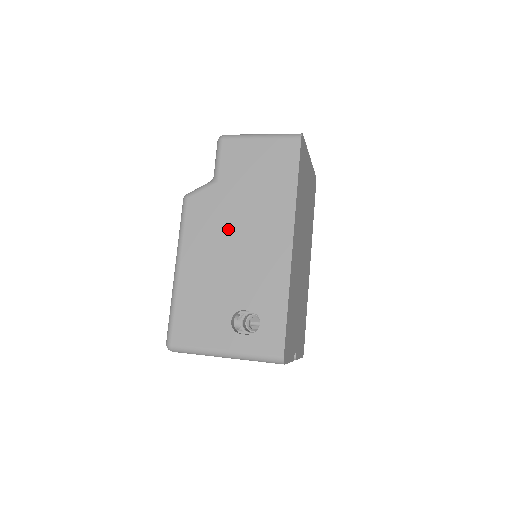
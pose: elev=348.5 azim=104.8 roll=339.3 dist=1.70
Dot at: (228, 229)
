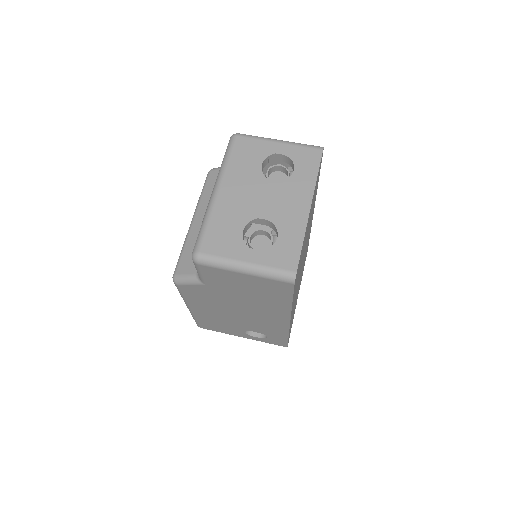
Dot at: (227, 306)
